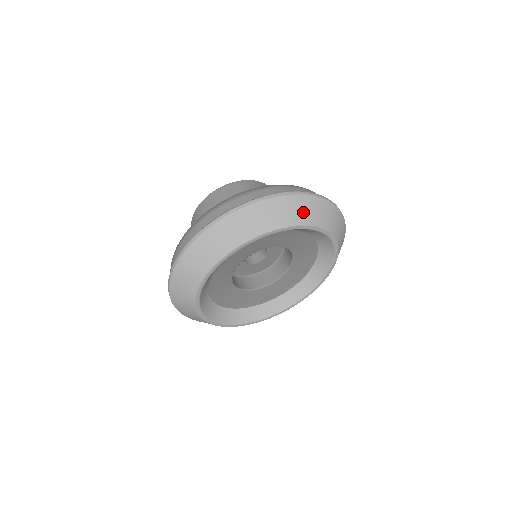
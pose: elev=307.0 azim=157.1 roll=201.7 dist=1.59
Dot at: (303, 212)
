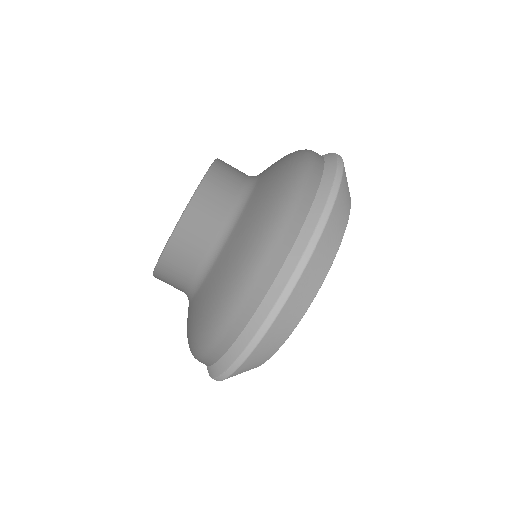
Dot at: (316, 276)
